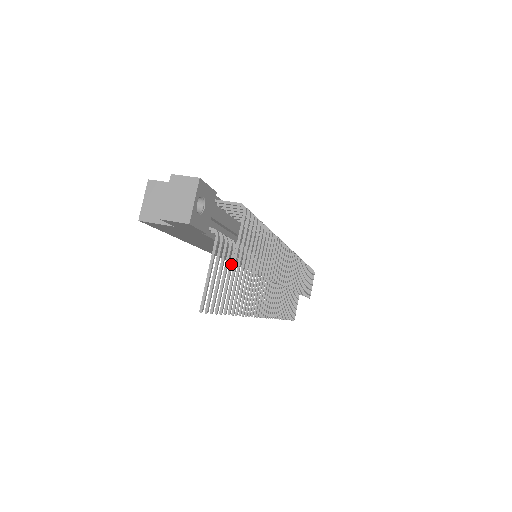
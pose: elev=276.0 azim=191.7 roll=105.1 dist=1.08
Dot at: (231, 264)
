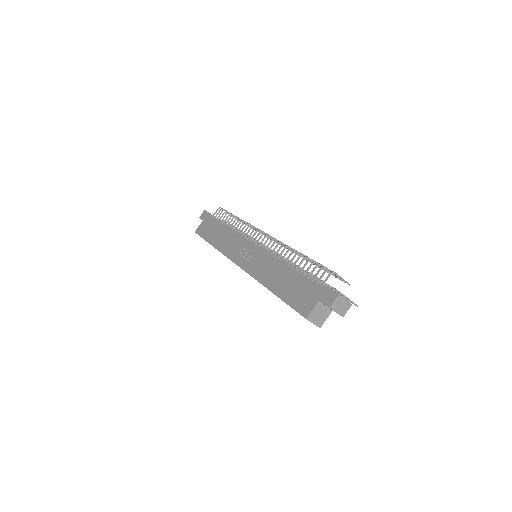
Dot at: occluded
